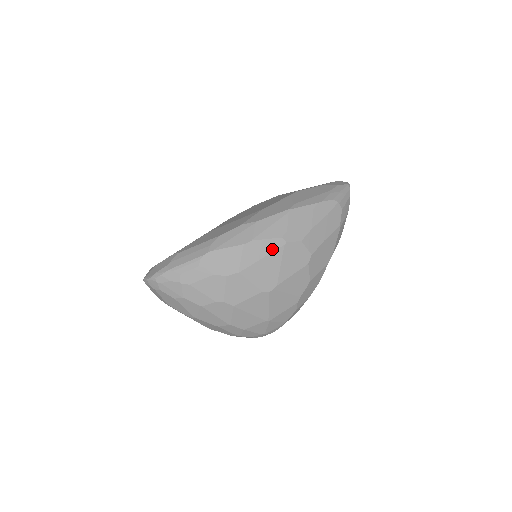
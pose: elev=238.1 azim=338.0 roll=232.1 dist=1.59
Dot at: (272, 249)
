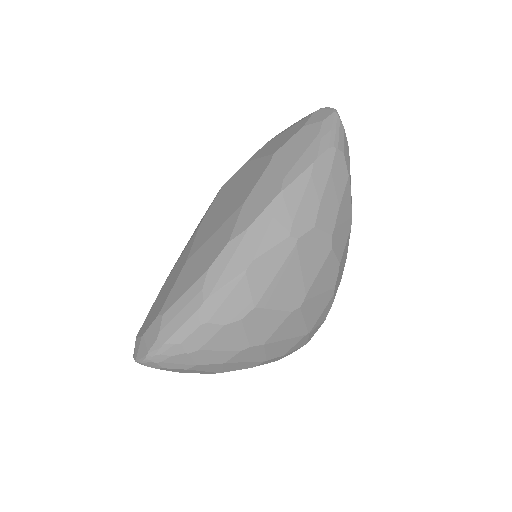
Dot at: (283, 257)
